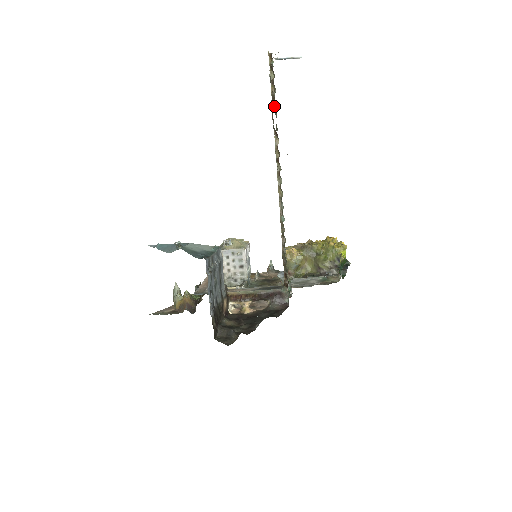
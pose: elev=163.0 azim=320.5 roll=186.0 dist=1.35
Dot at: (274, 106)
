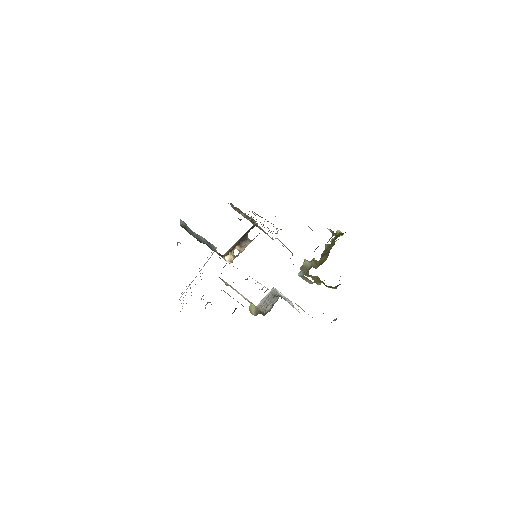
Dot at: occluded
